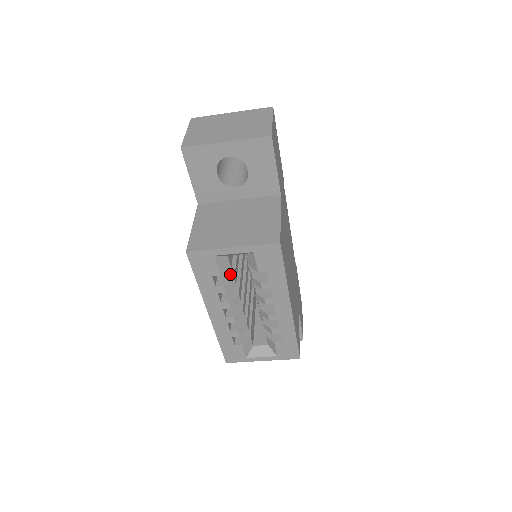
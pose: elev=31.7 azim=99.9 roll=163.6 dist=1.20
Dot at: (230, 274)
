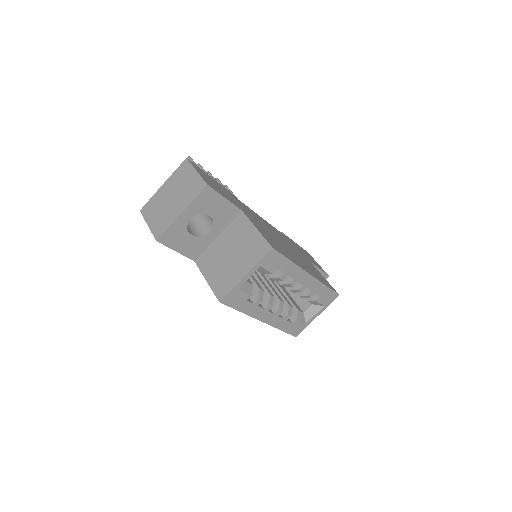
Dot at: (255, 288)
